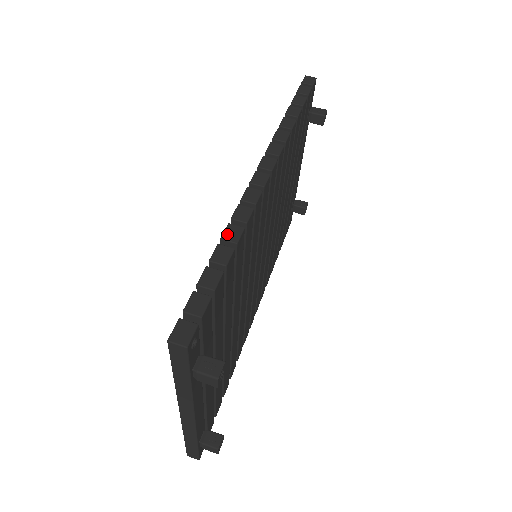
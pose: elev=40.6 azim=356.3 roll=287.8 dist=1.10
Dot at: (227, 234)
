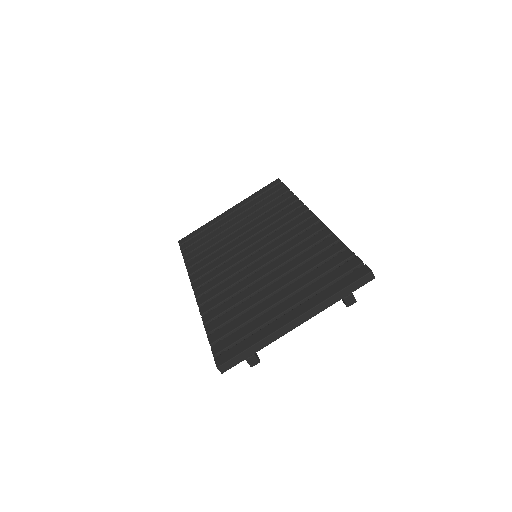
Dot at: (339, 239)
